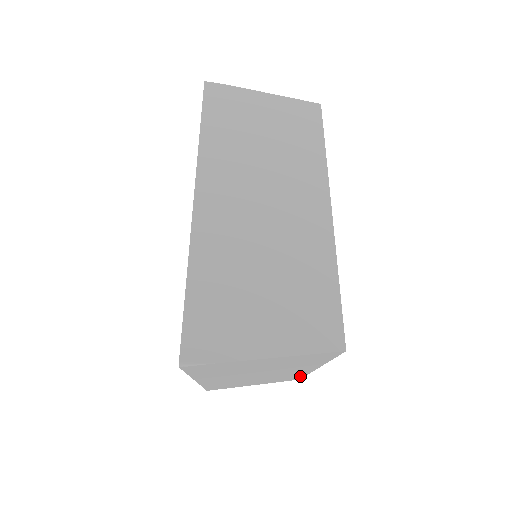
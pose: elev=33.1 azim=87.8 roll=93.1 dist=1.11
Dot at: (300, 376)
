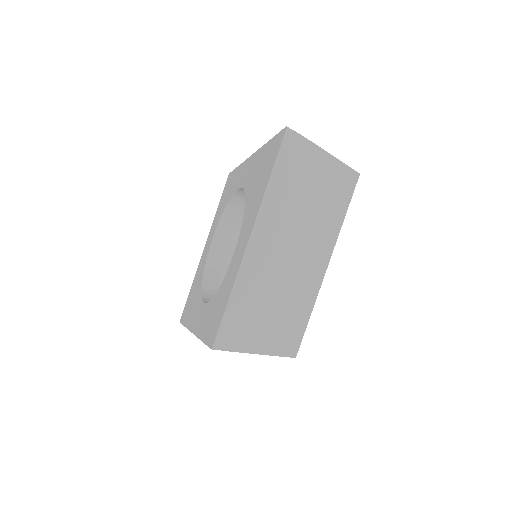
Dot at: (304, 319)
